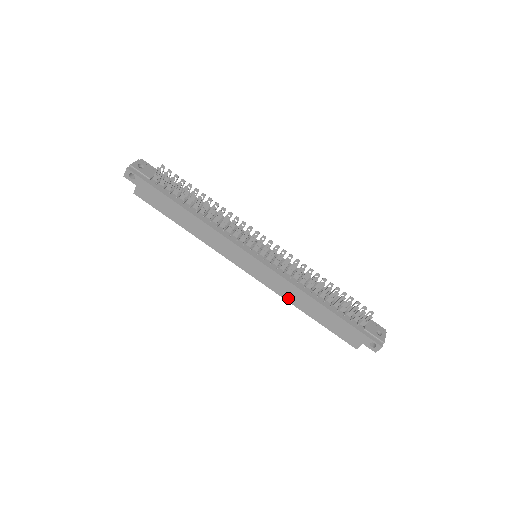
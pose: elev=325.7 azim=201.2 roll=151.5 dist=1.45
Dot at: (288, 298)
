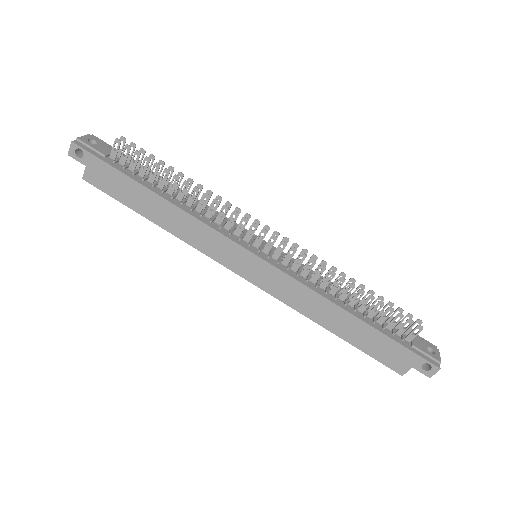
Dot at: (304, 310)
